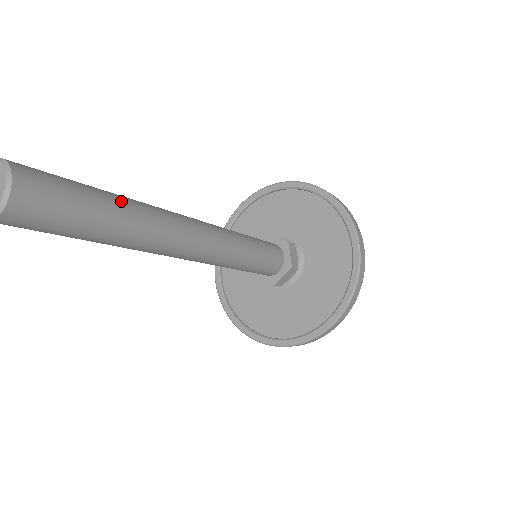
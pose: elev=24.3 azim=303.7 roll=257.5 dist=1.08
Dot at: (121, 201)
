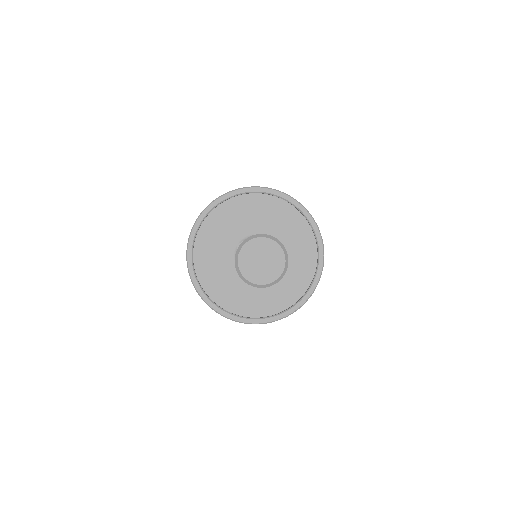
Dot at: occluded
